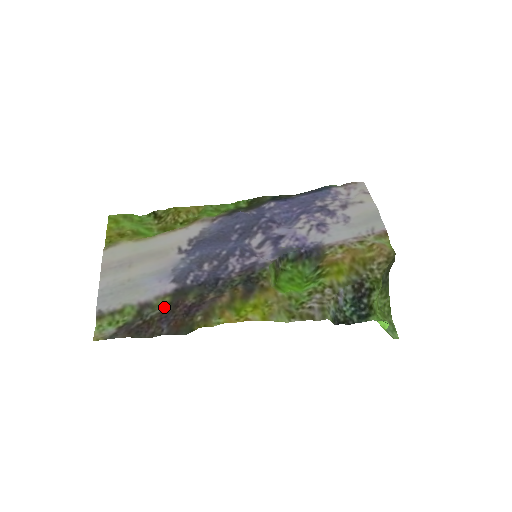
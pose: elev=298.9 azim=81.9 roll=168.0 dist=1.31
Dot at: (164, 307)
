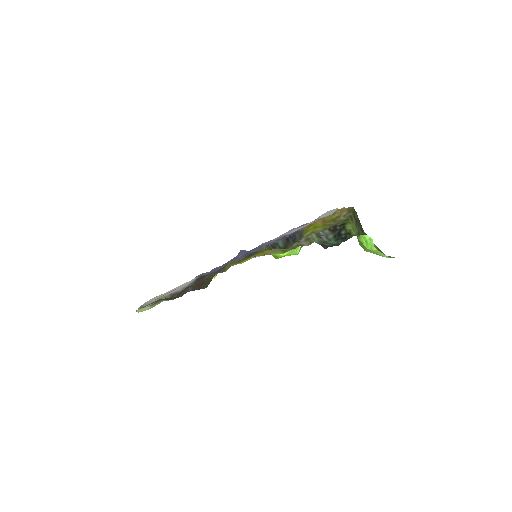
Dot at: occluded
